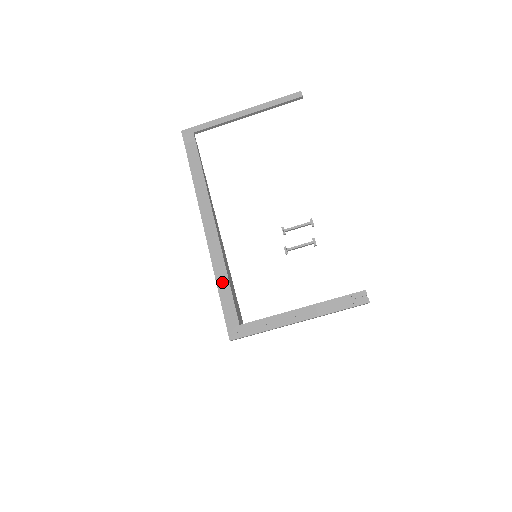
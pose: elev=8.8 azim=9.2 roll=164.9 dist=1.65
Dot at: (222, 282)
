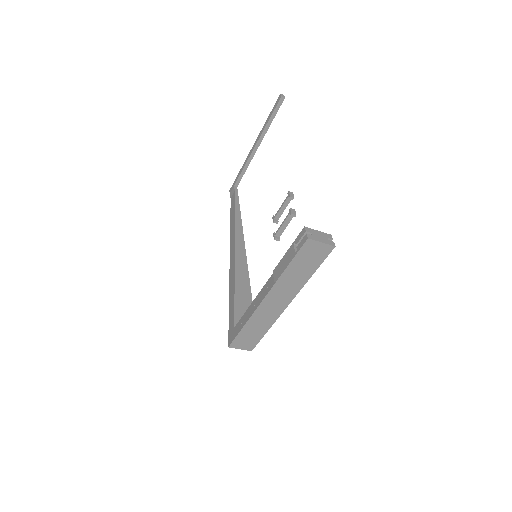
Dot at: (231, 293)
